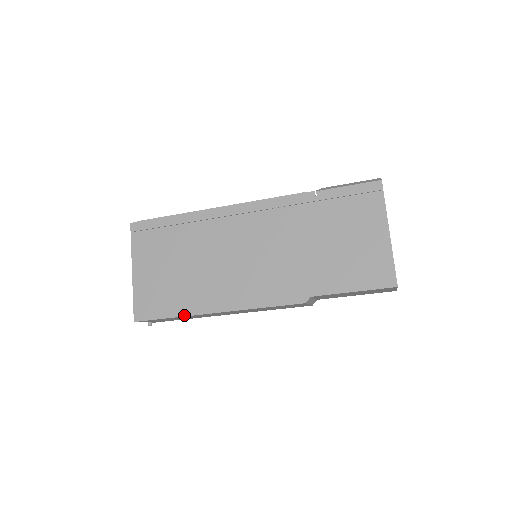
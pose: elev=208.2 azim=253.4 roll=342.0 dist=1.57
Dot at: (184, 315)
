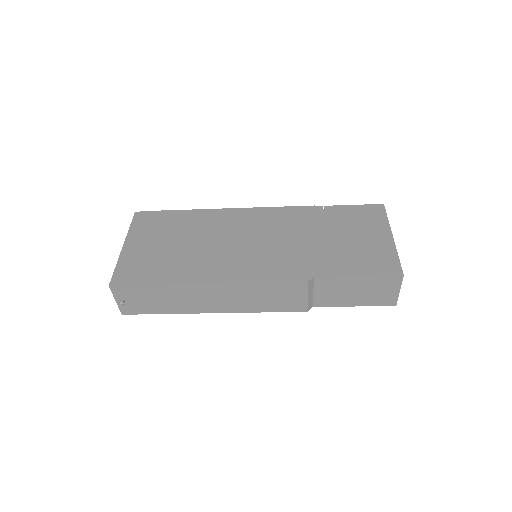
Dot at: (170, 283)
